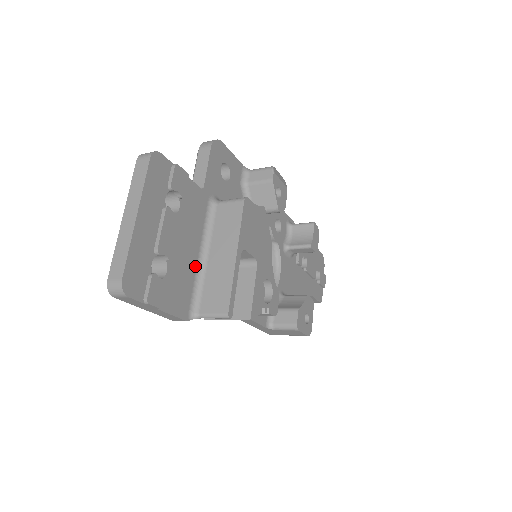
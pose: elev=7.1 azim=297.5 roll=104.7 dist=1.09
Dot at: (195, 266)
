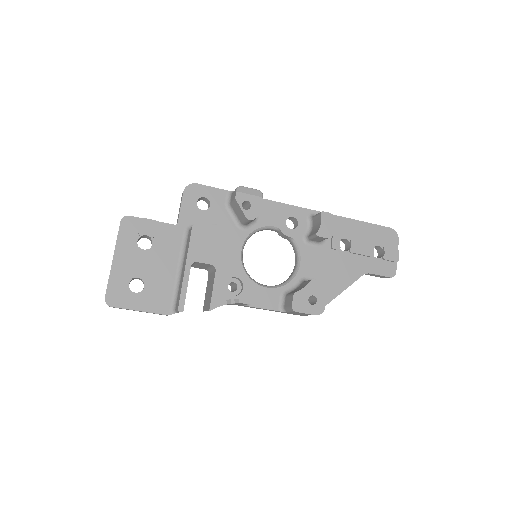
Dot at: (174, 278)
